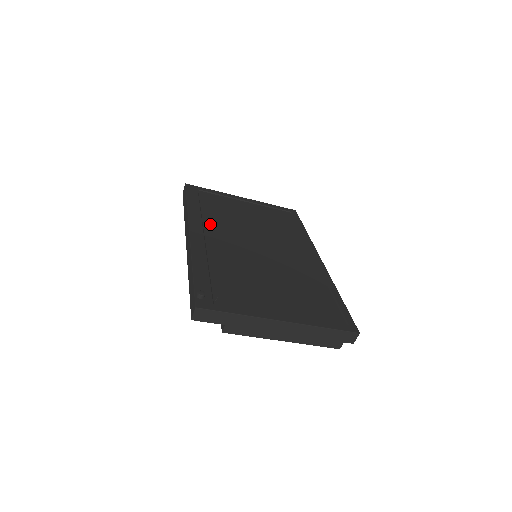
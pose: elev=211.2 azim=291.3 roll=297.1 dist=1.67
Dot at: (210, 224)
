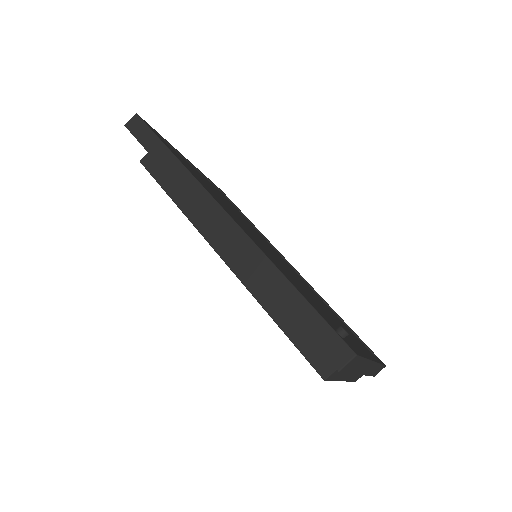
Dot at: occluded
